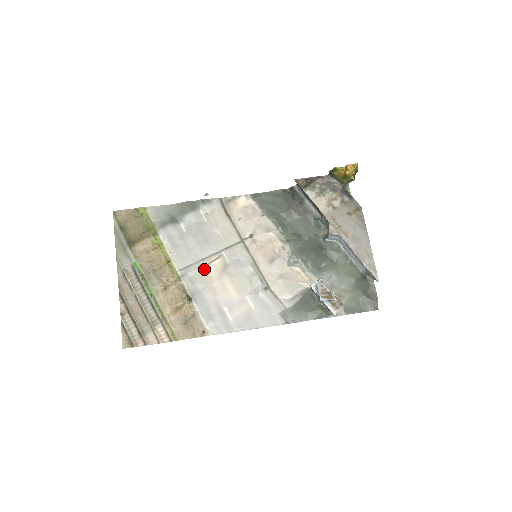
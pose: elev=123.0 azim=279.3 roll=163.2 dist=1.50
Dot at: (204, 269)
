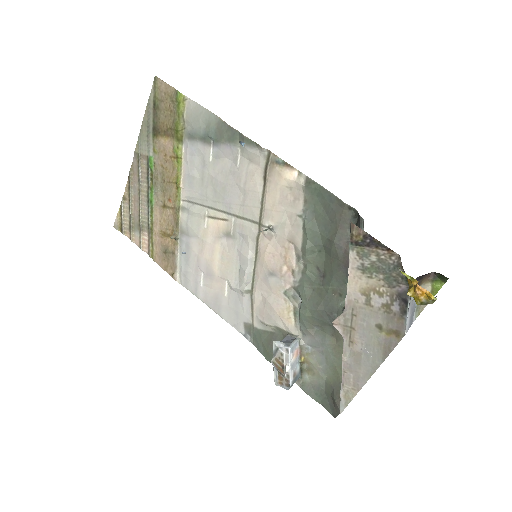
Dot at: (206, 219)
